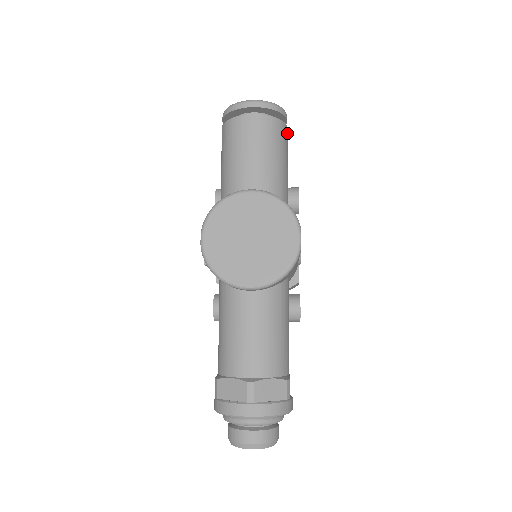
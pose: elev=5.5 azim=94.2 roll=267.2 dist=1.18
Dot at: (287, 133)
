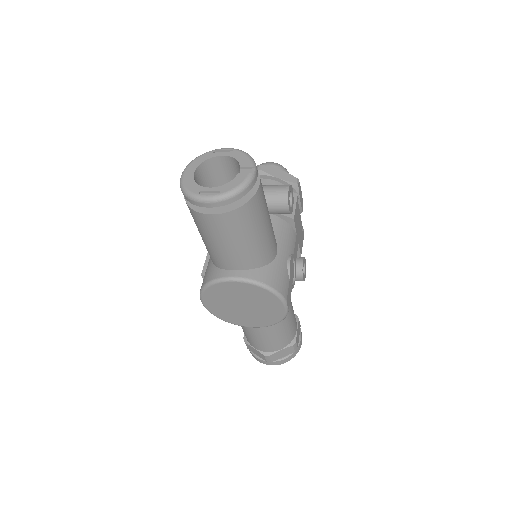
Dot at: (260, 193)
